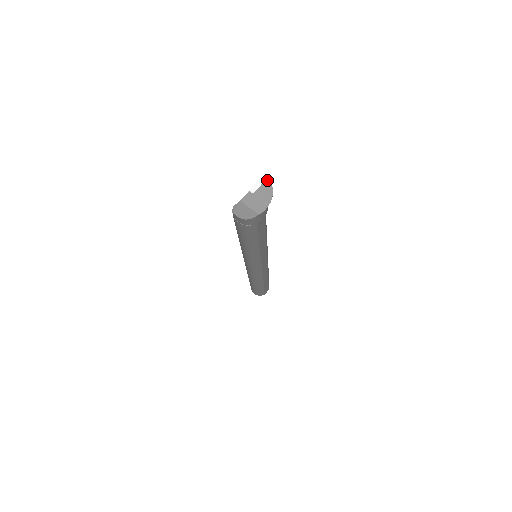
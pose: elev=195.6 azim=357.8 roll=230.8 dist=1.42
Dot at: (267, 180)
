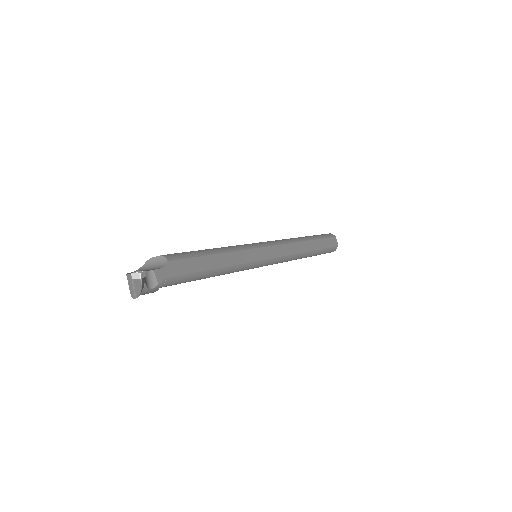
Dot at: (140, 280)
